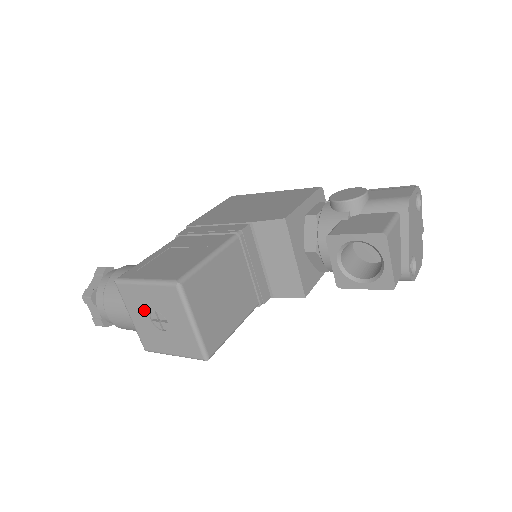
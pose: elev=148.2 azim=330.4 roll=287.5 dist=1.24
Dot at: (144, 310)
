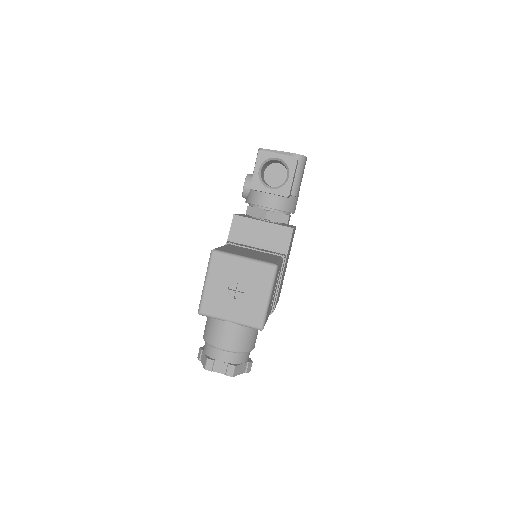
Dot at: (226, 300)
